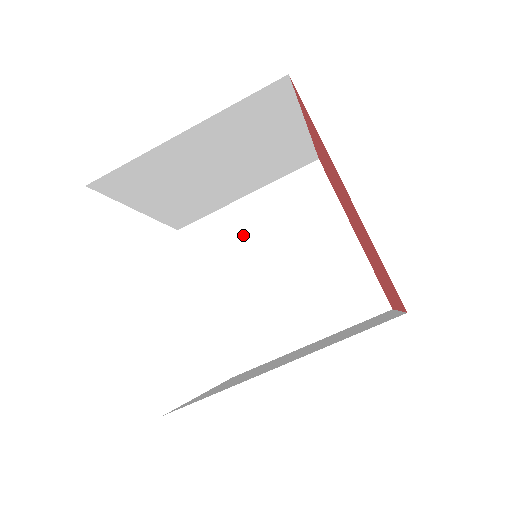
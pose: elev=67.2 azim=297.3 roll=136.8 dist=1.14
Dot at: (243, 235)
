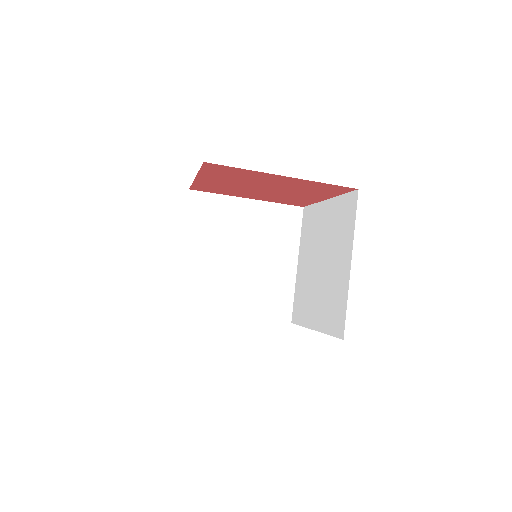
Dot at: (208, 267)
